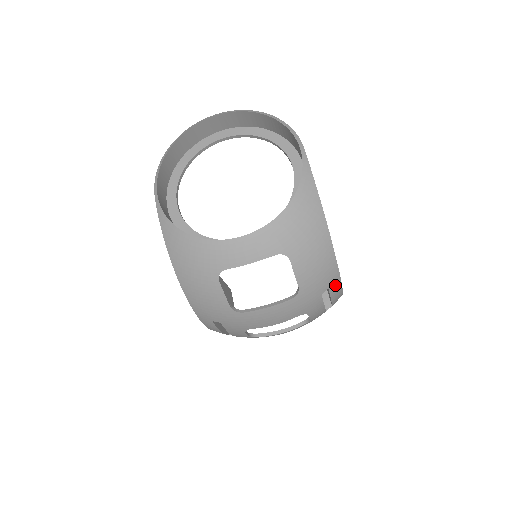
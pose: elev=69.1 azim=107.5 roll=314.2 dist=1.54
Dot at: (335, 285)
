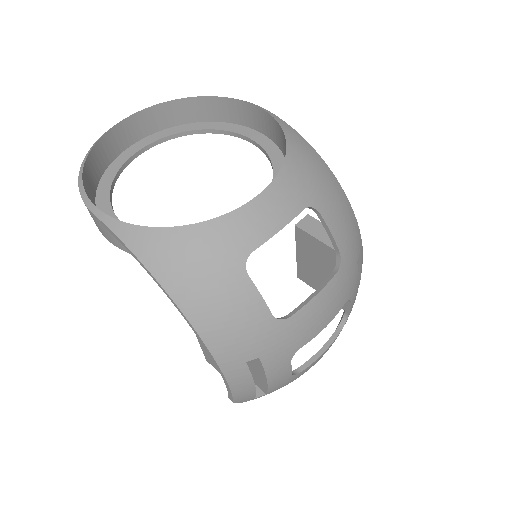
Dot at: (361, 250)
